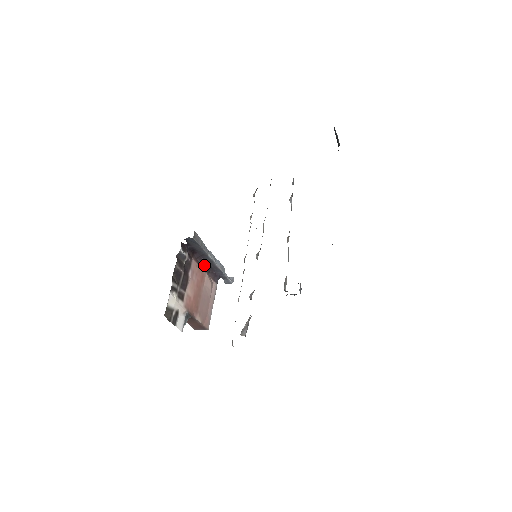
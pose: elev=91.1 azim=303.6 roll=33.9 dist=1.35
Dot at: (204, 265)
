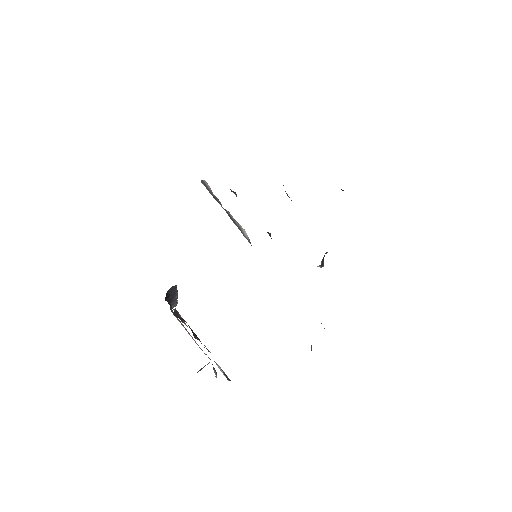
Dot at: occluded
